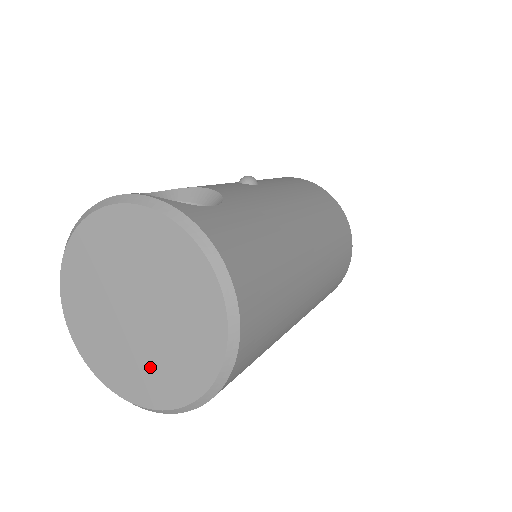
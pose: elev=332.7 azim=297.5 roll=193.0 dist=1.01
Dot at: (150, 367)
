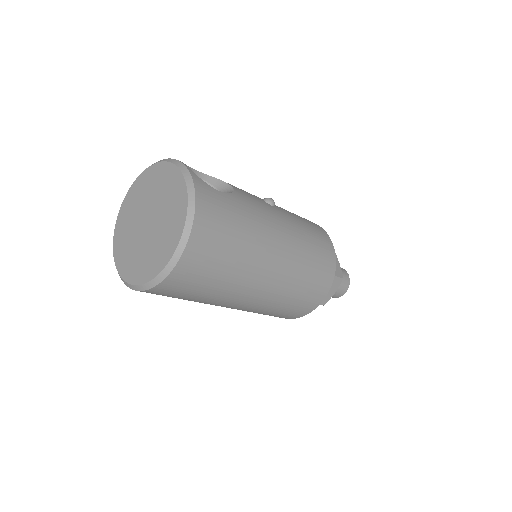
Dot at: (136, 256)
